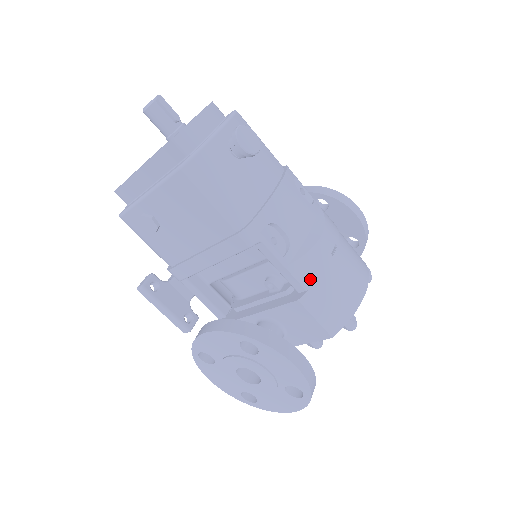
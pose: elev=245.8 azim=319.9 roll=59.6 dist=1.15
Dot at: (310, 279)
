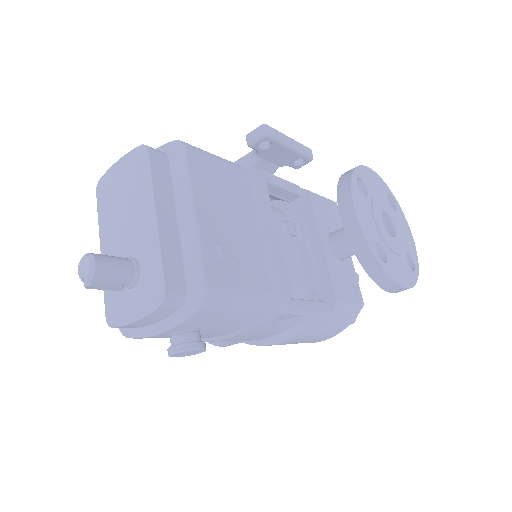
Dot at: occluded
